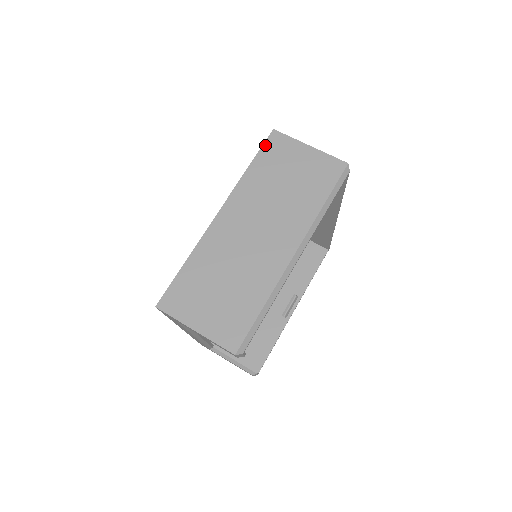
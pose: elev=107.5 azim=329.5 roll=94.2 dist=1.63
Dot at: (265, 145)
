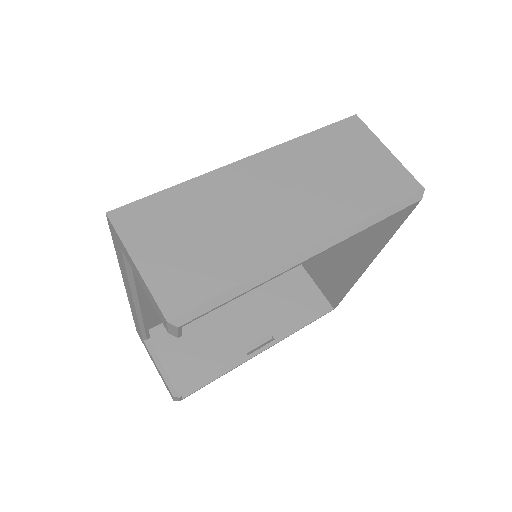
Dot at: (338, 123)
